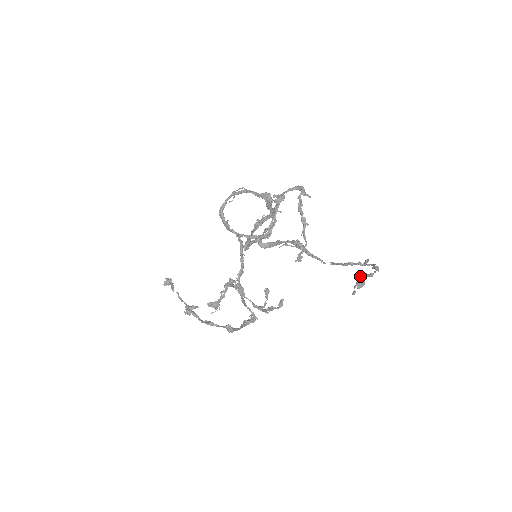
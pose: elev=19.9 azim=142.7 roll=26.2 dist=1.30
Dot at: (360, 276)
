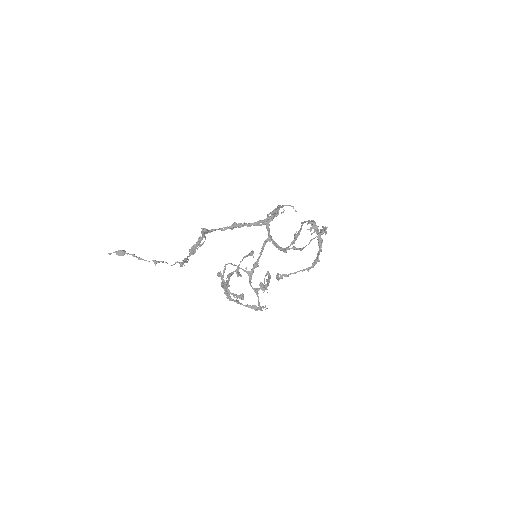
Dot at: (124, 250)
